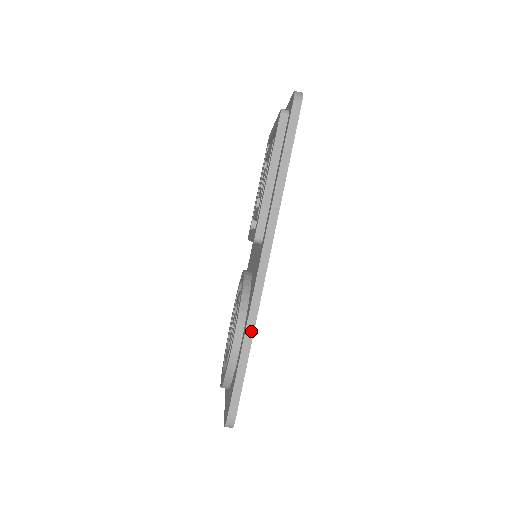
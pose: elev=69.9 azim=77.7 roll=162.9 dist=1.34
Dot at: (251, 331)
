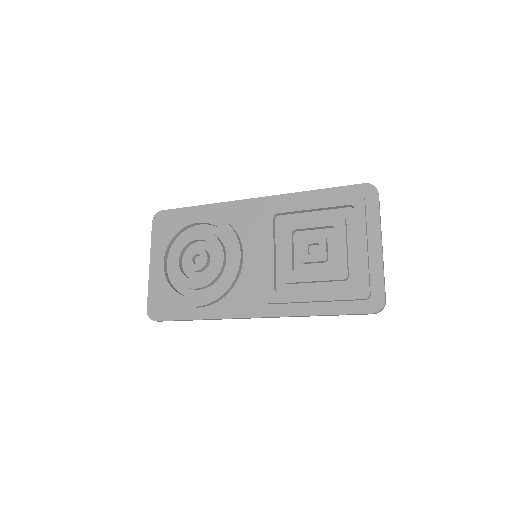
Dot at: occluded
